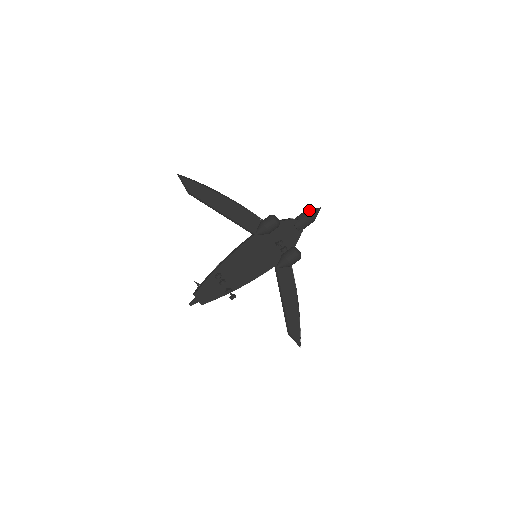
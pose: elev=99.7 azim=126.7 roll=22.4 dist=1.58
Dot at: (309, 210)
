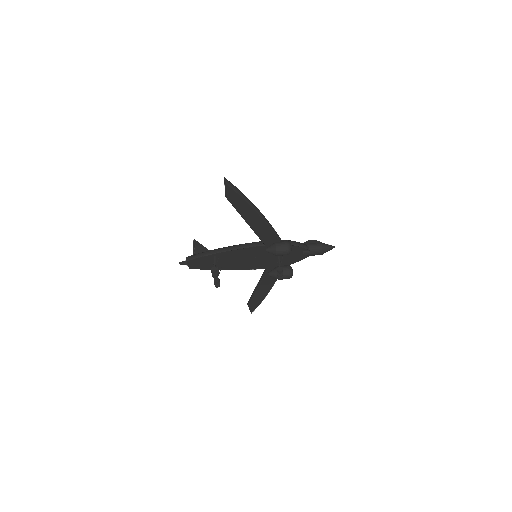
Dot at: (324, 246)
